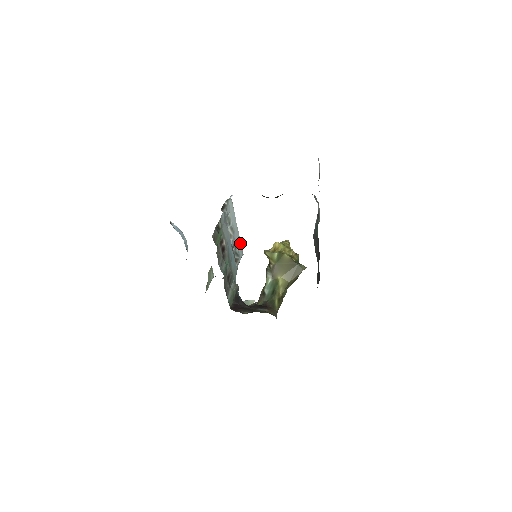
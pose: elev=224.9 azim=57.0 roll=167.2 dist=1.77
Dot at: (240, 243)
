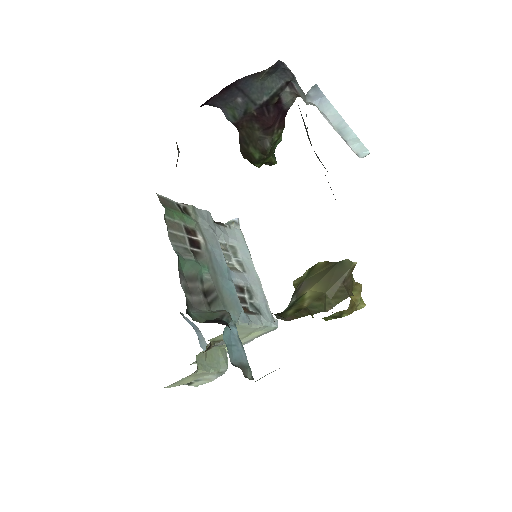
Dot at: (265, 300)
